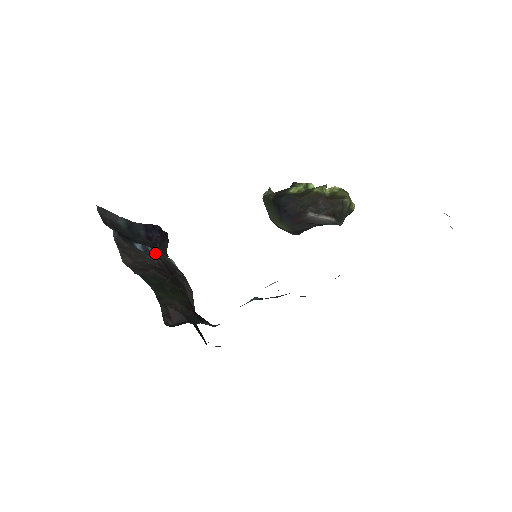
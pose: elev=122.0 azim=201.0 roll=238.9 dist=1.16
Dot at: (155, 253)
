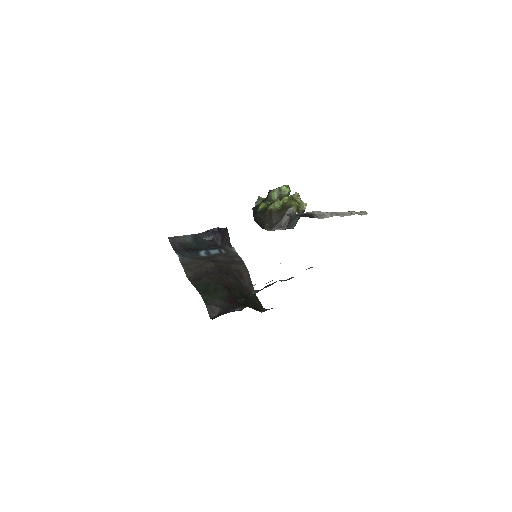
Dot at: (215, 253)
